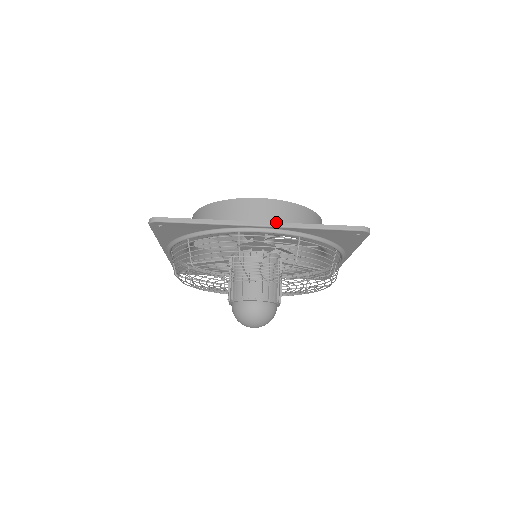
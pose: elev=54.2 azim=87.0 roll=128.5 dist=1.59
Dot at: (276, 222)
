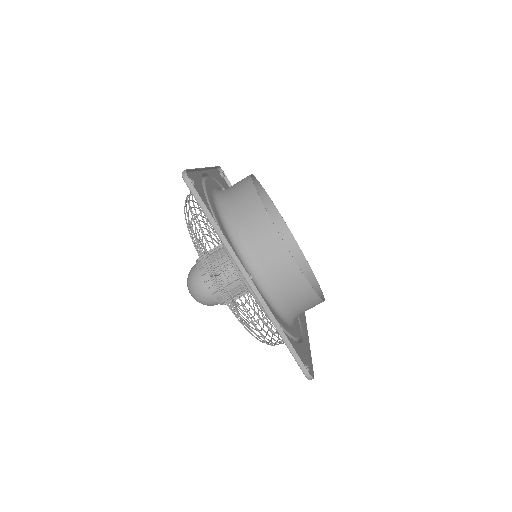
Dot at: occluded
